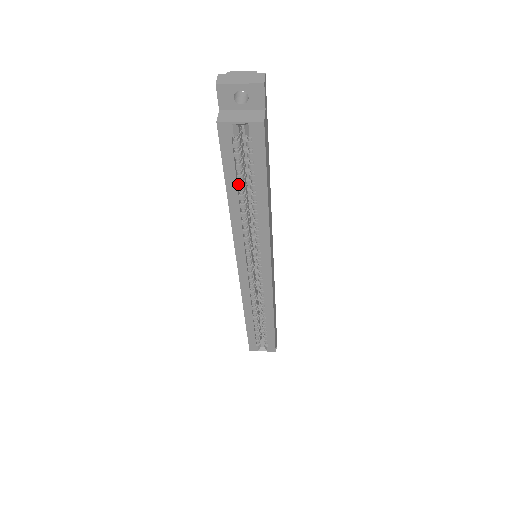
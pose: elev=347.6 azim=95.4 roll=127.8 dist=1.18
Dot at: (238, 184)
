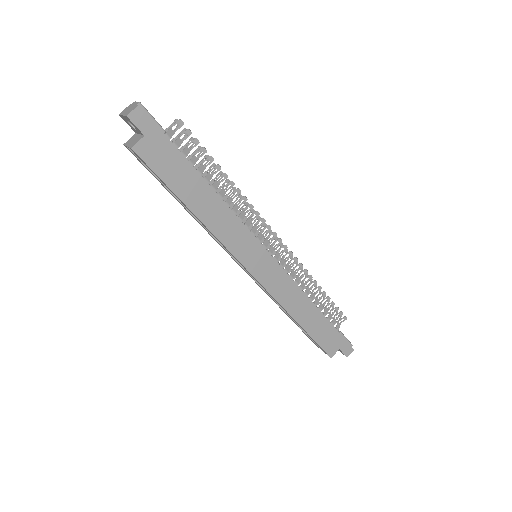
Dot at: occluded
